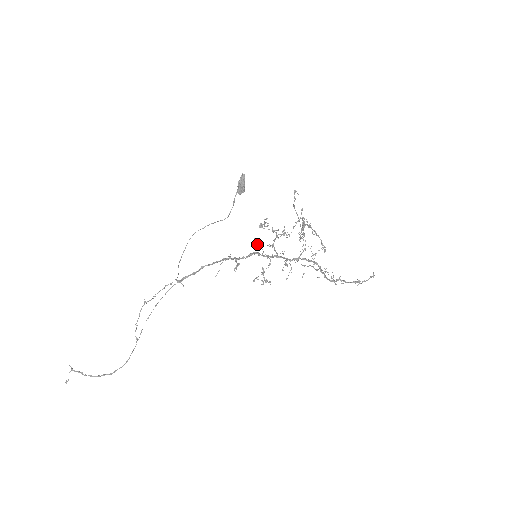
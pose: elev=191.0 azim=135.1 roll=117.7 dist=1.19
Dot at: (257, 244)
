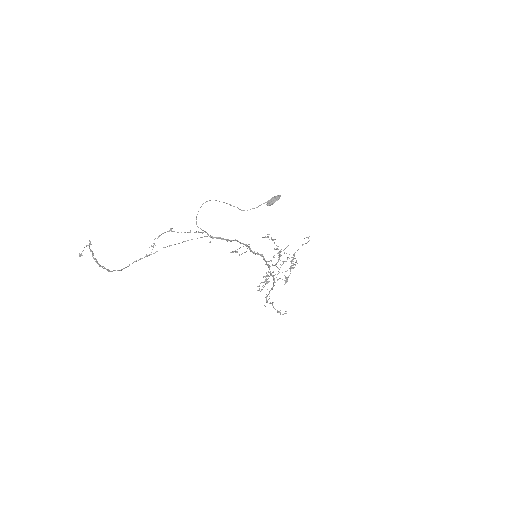
Dot at: occluded
